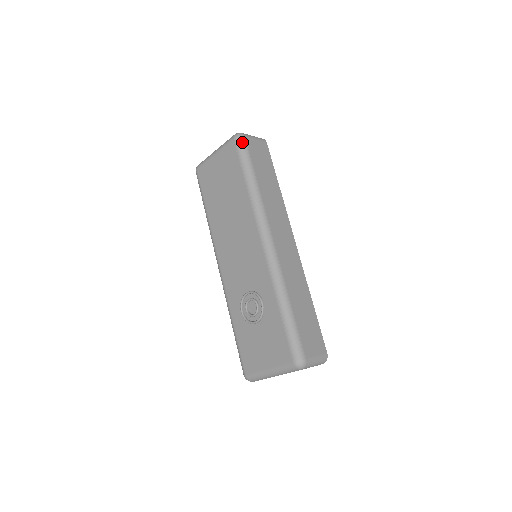
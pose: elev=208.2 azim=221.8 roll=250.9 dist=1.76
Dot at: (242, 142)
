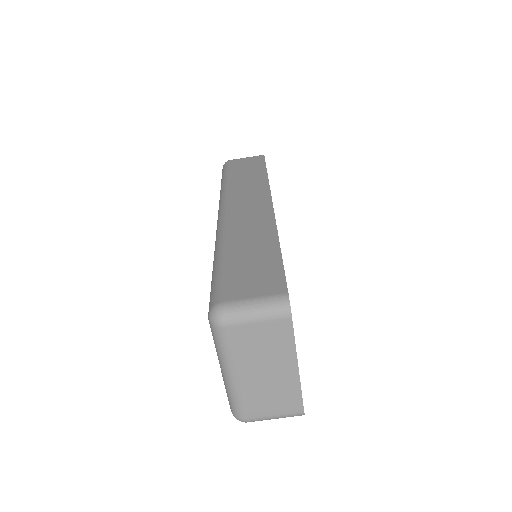
Dot at: (225, 165)
